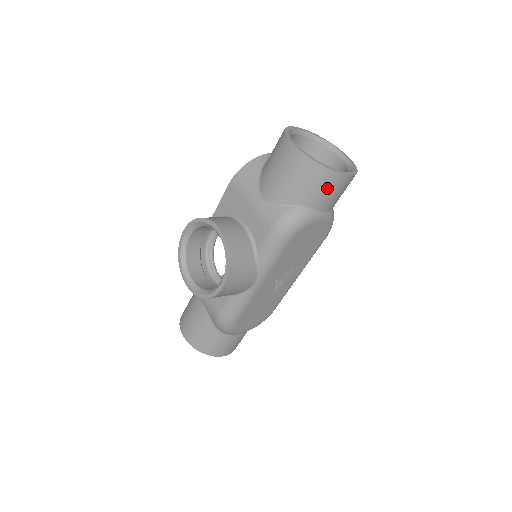
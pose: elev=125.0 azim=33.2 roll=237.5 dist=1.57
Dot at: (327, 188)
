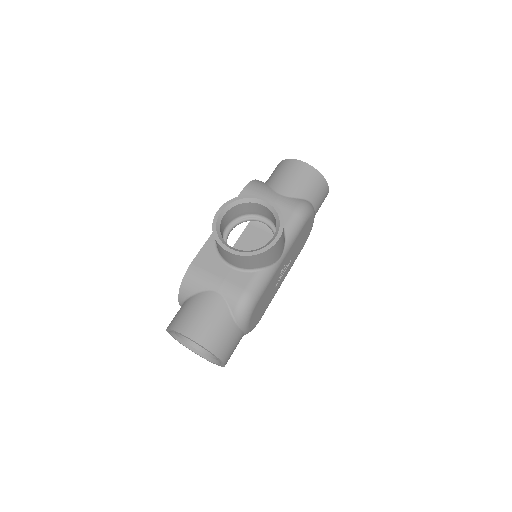
Dot at: (322, 193)
